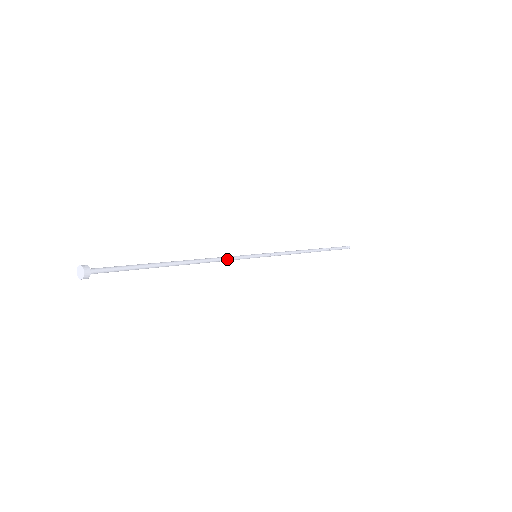
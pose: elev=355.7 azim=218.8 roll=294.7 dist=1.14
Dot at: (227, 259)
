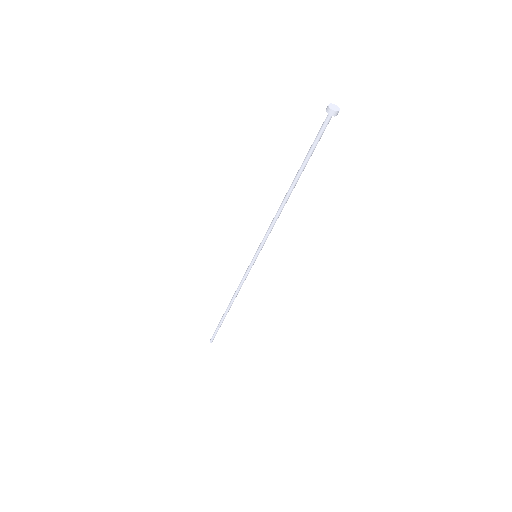
Dot at: (271, 230)
